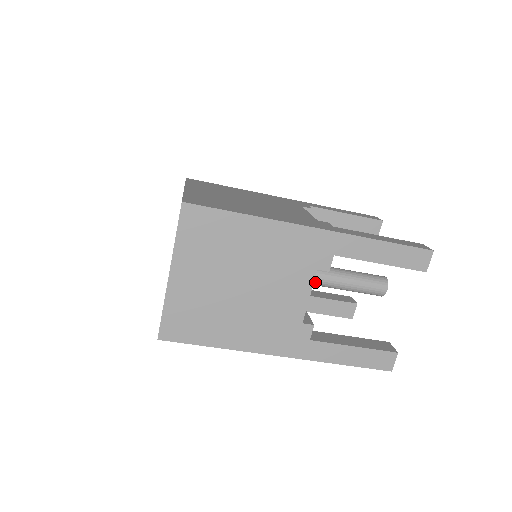
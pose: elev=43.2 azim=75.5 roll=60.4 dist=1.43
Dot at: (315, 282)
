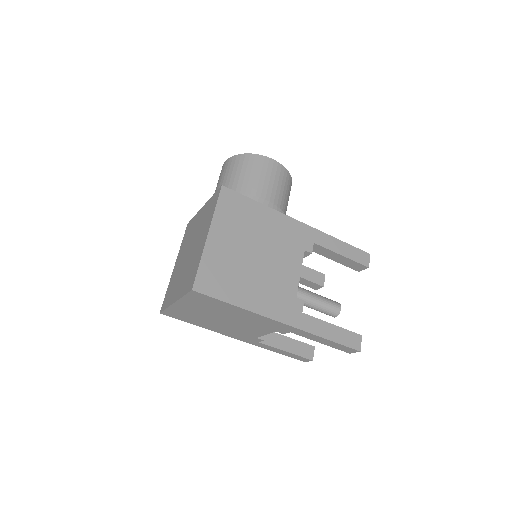
Dot at: occluded
